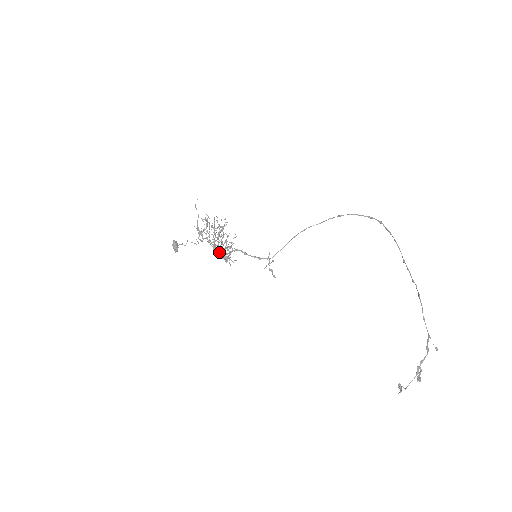
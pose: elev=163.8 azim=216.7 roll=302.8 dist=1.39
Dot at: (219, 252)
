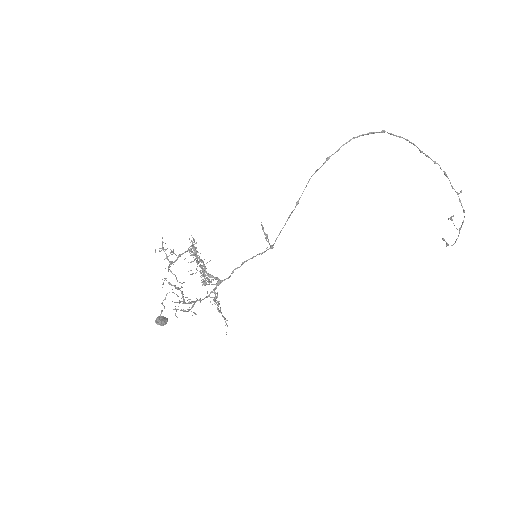
Dot at: occluded
